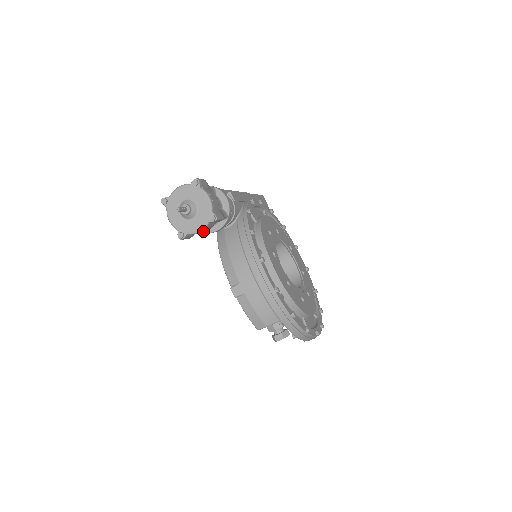
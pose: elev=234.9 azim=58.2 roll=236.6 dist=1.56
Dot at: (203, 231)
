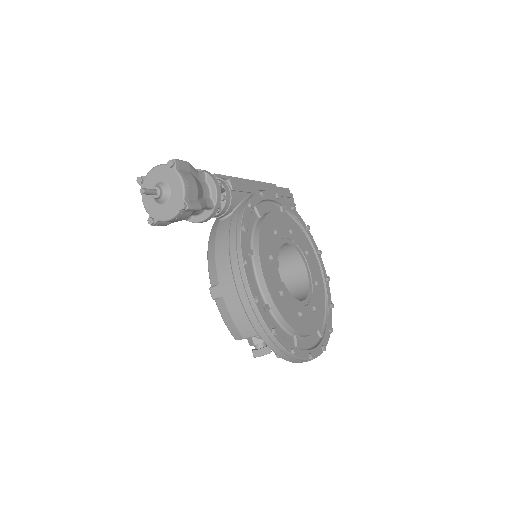
Dot at: (176, 220)
